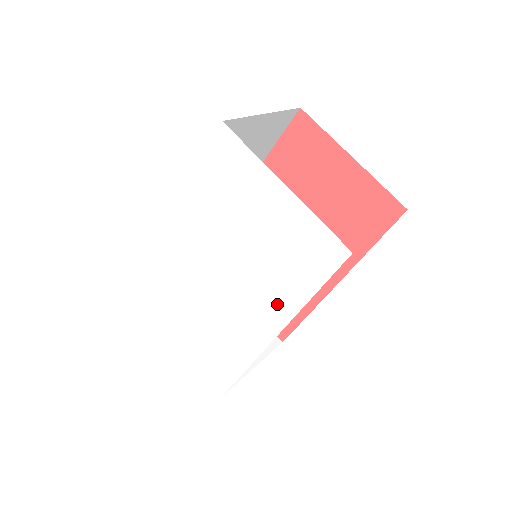
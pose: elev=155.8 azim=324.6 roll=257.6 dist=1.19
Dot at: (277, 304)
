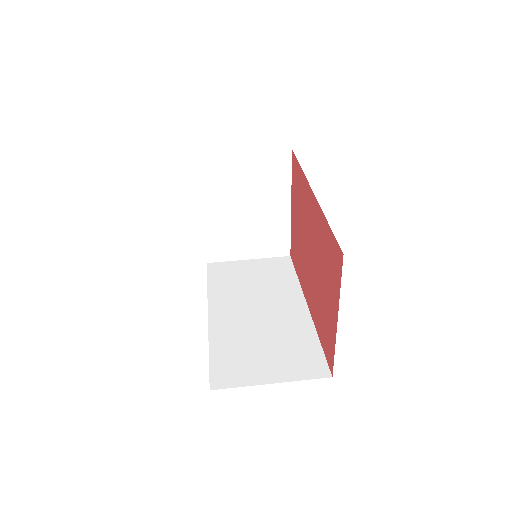
Dot at: occluded
